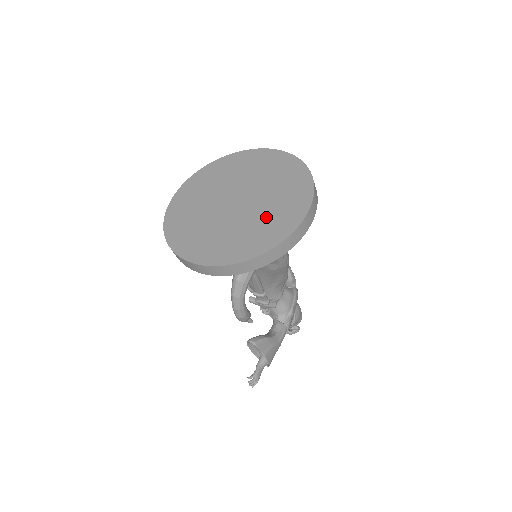
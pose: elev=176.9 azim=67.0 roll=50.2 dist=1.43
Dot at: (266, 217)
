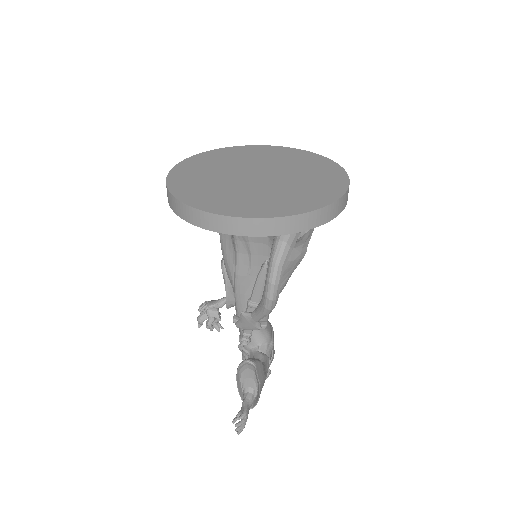
Dot at: (304, 185)
